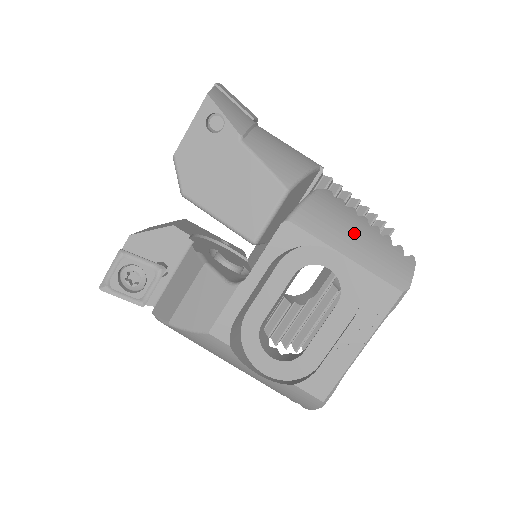
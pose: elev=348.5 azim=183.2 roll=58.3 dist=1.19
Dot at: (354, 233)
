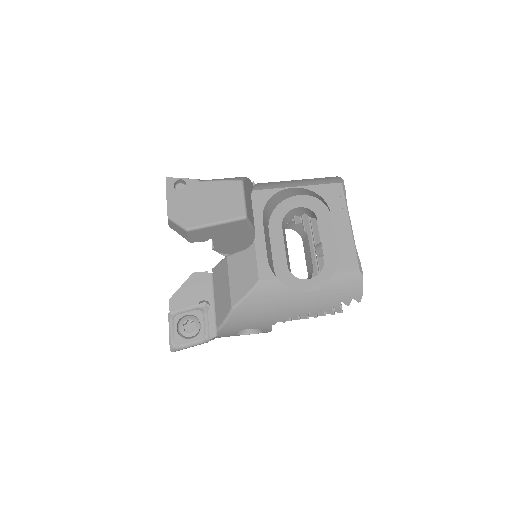
Dot at: (293, 181)
